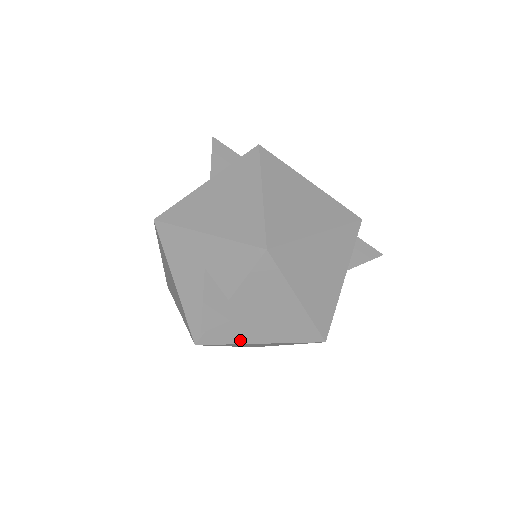
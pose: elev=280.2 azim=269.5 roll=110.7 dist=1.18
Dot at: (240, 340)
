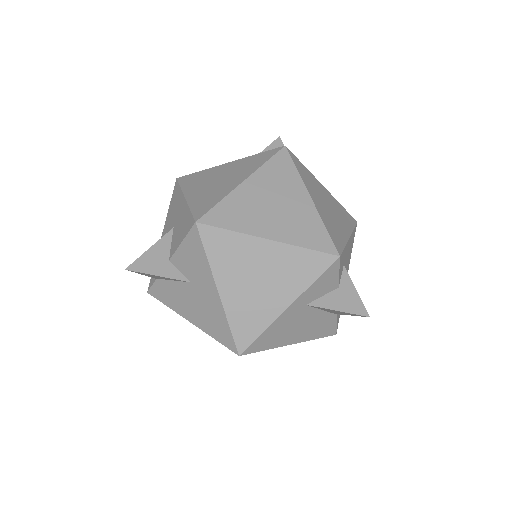
Dot at: (176, 308)
